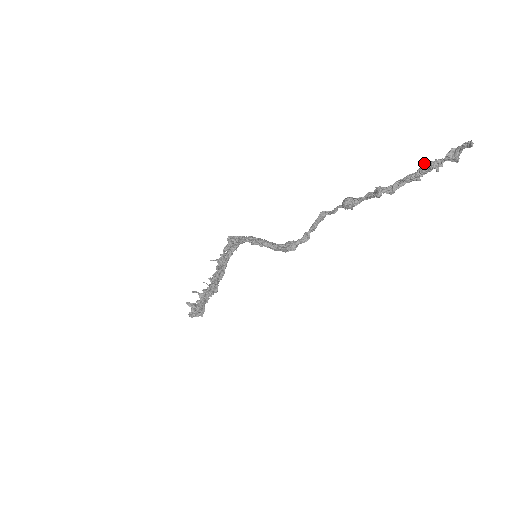
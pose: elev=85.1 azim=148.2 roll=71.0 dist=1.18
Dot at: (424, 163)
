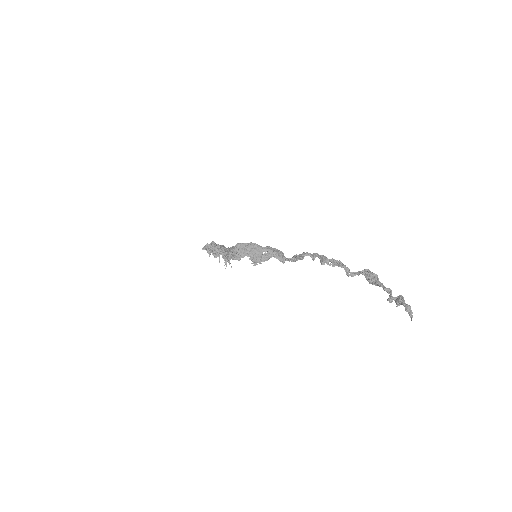
Dot at: (380, 286)
